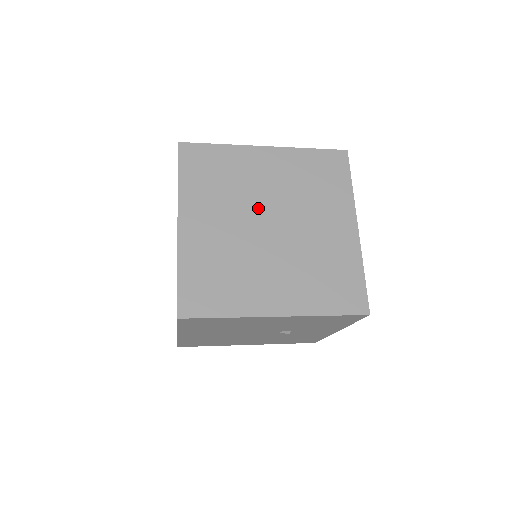
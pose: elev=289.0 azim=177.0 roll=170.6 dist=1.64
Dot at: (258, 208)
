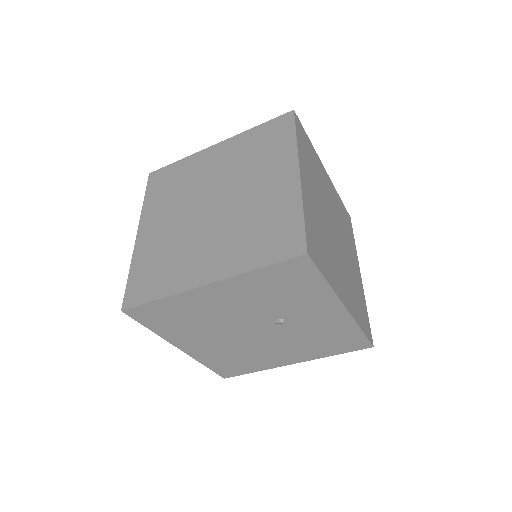
Dot at: (202, 195)
